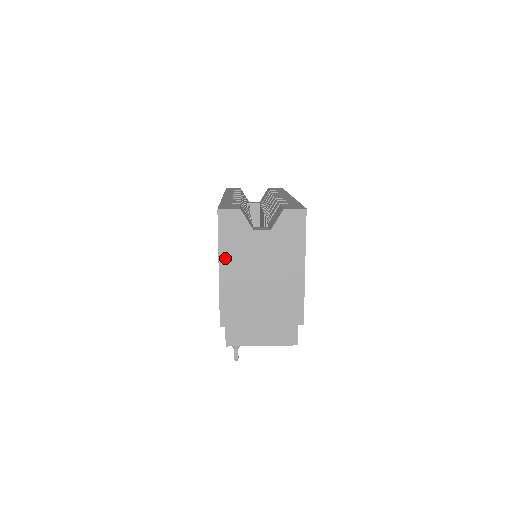
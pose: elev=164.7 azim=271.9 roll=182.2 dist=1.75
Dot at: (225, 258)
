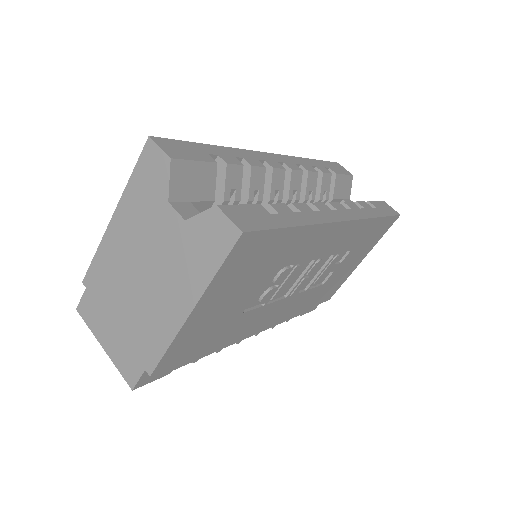
Dot at: (124, 208)
